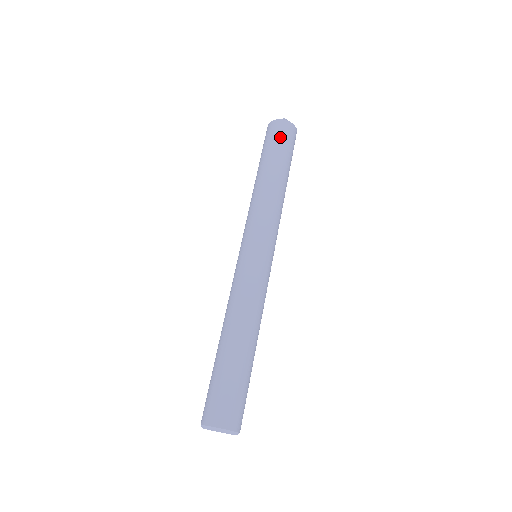
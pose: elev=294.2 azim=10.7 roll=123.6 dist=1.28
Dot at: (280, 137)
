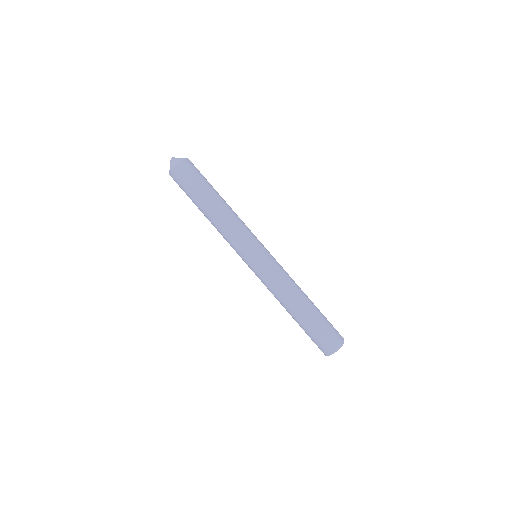
Dot at: (183, 184)
